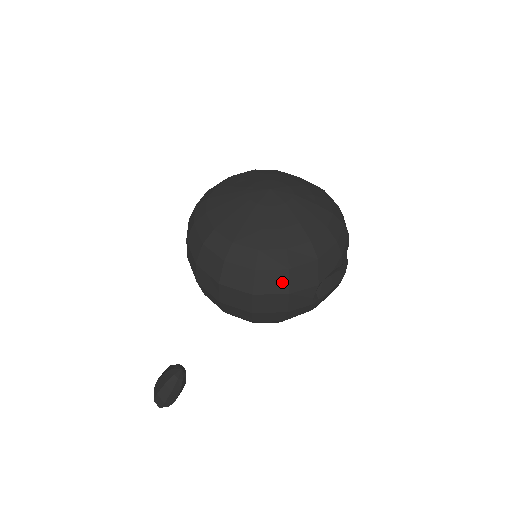
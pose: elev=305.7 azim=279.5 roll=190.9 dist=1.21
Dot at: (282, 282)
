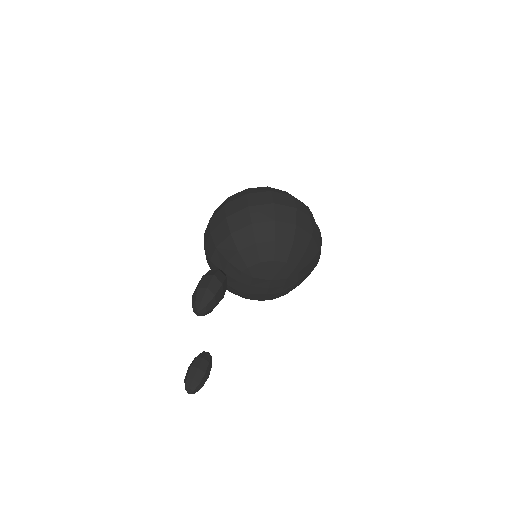
Dot at: (286, 193)
